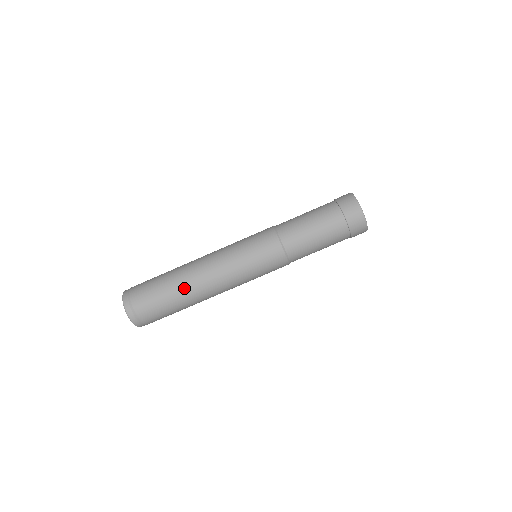
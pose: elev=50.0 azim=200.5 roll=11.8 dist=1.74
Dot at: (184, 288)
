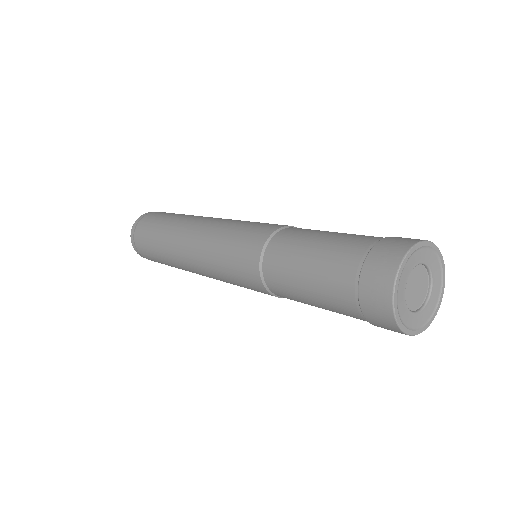
Dot at: (172, 262)
